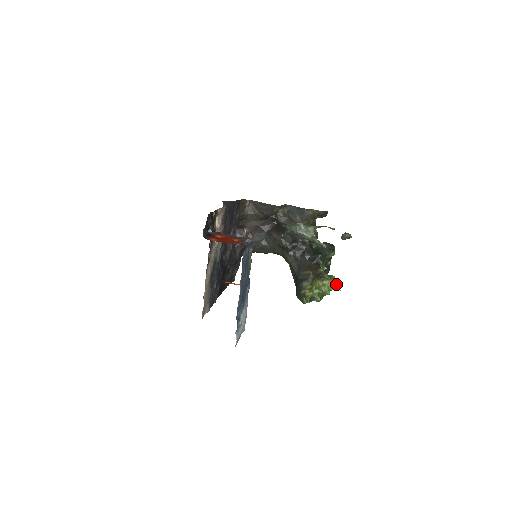
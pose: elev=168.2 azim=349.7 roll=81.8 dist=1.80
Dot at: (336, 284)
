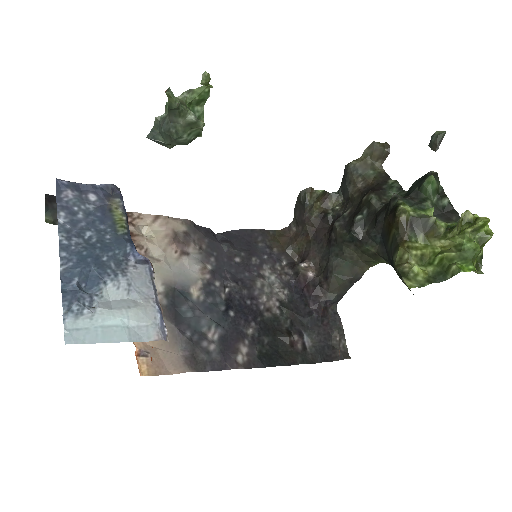
Dot at: (474, 219)
